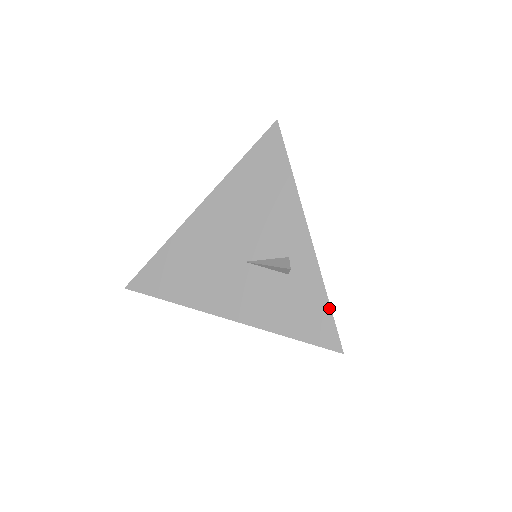
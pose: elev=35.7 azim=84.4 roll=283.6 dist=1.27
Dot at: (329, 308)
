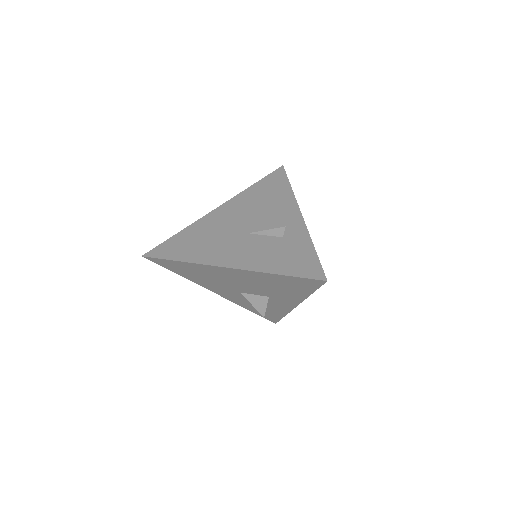
Dot at: (315, 254)
